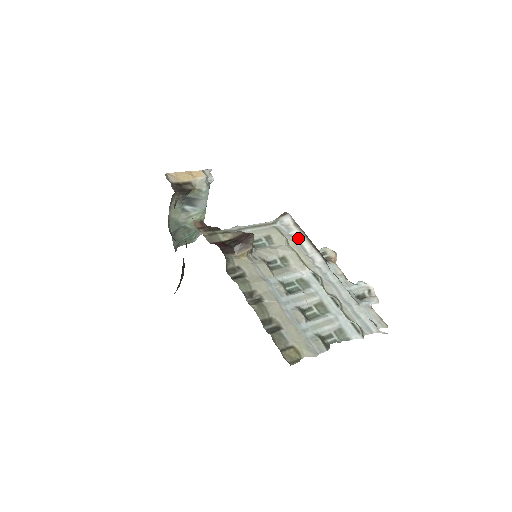
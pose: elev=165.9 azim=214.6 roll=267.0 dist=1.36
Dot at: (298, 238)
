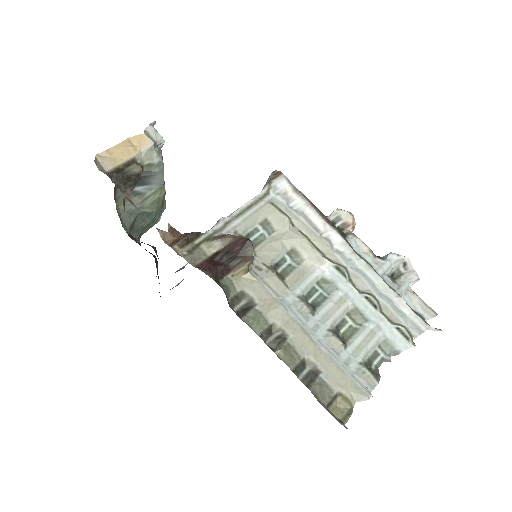
Dot at: (303, 211)
